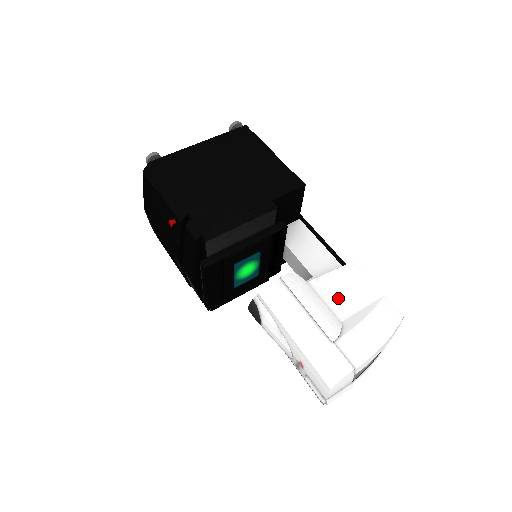
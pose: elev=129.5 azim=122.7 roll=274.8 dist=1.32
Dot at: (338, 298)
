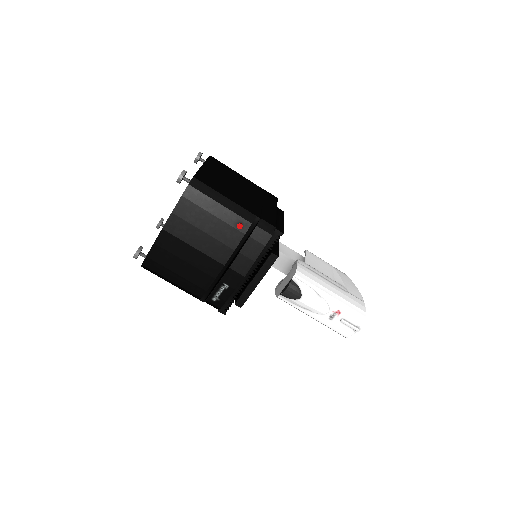
Dot at: (322, 270)
